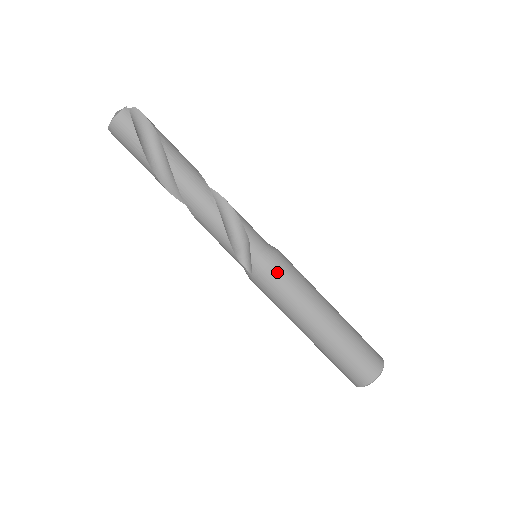
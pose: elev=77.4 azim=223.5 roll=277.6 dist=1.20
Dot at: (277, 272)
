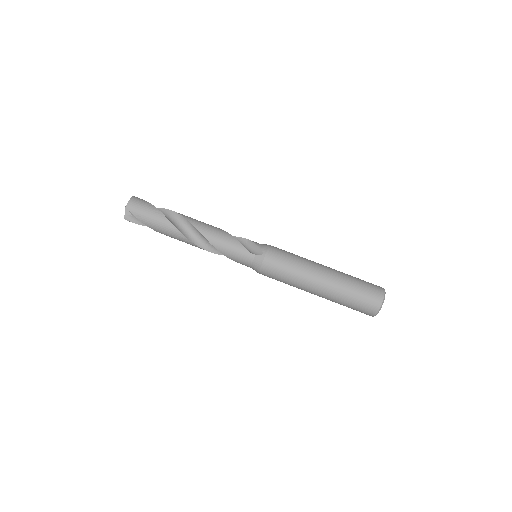
Dot at: (277, 248)
